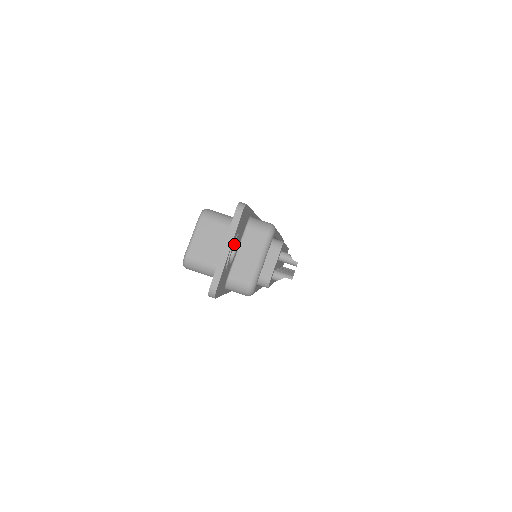
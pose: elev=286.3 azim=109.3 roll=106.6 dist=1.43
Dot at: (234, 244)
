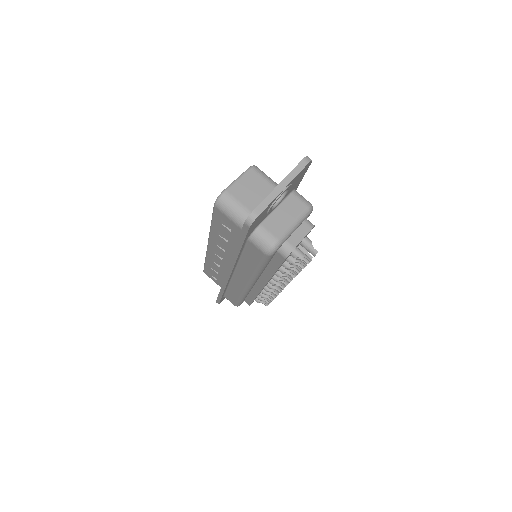
Dot at: (288, 188)
